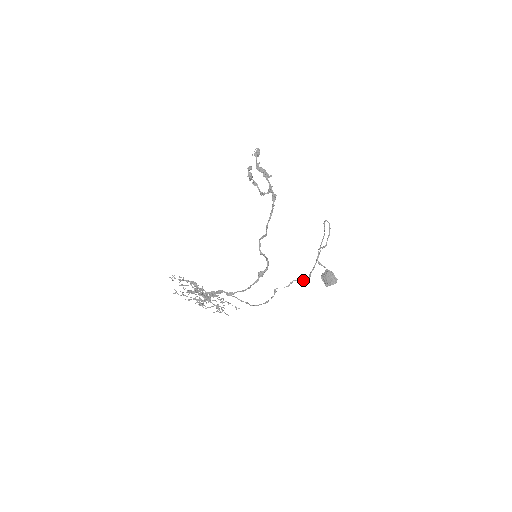
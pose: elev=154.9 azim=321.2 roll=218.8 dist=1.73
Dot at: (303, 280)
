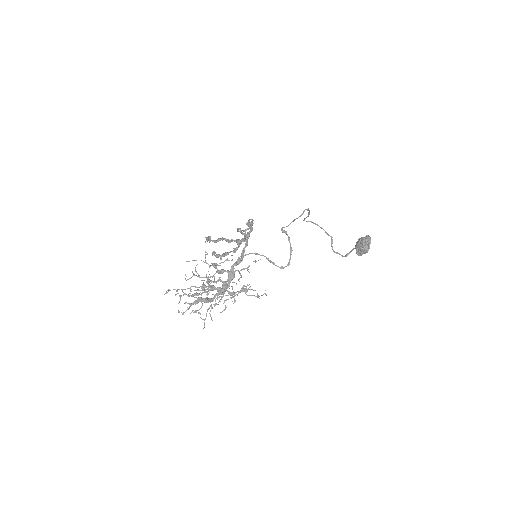
Dot at: (303, 213)
